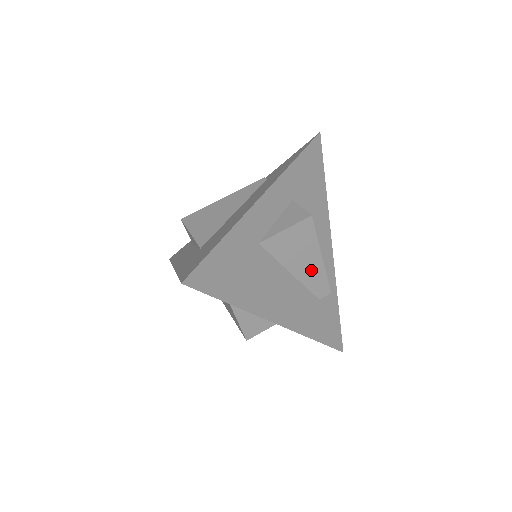
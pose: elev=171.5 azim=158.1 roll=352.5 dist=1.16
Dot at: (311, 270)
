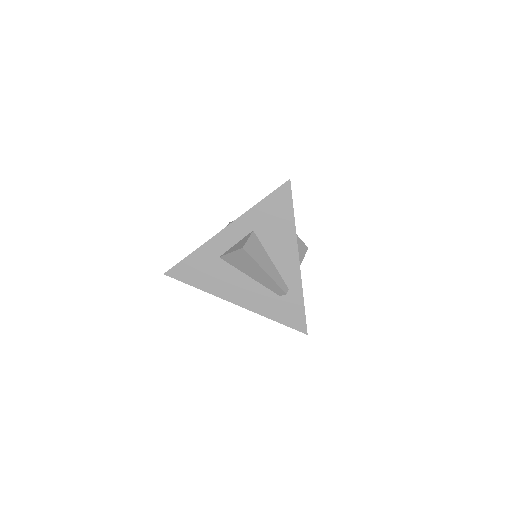
Dot at: (262, 277)
